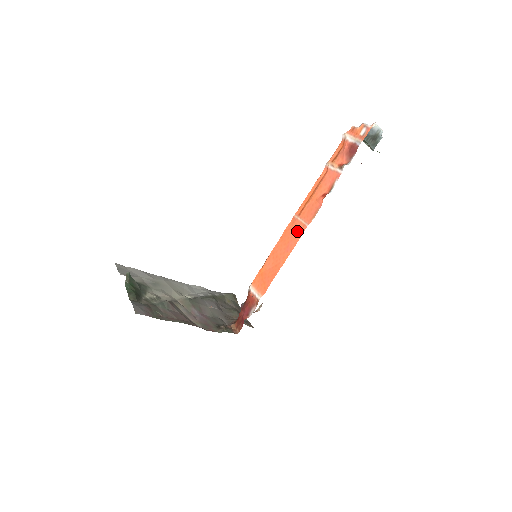
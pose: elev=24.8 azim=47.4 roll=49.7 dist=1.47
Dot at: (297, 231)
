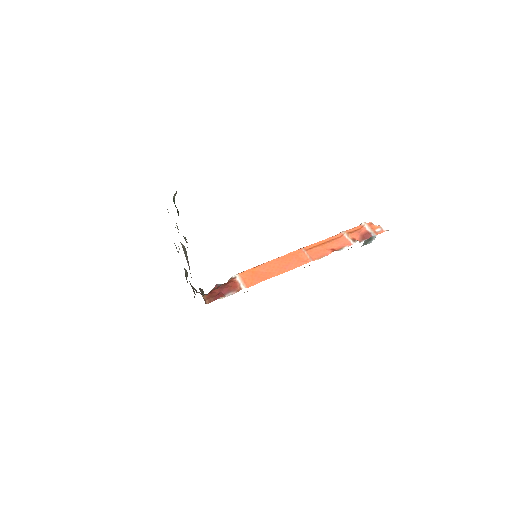
Dot at: (300, 260)
